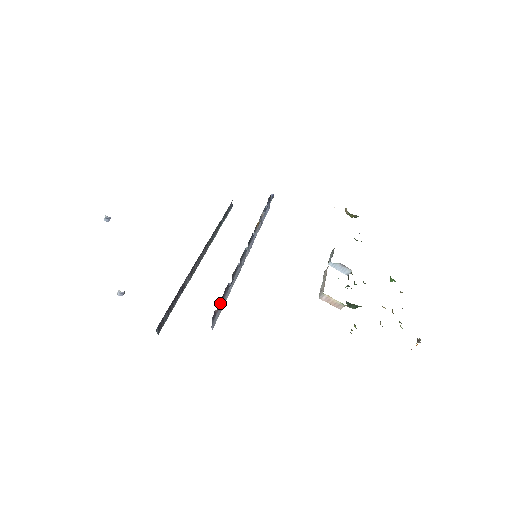
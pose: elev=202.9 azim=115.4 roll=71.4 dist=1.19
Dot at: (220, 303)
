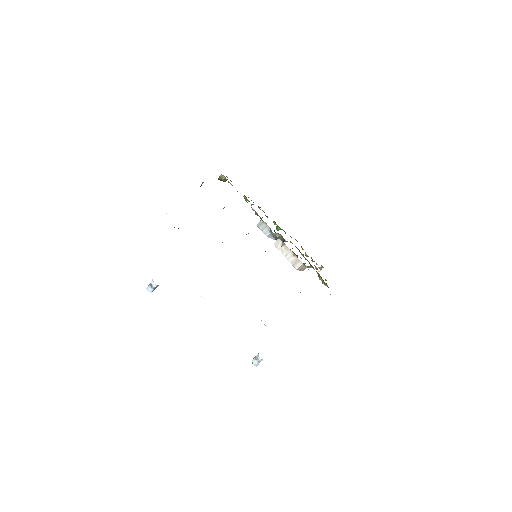
Dot at: occluded
